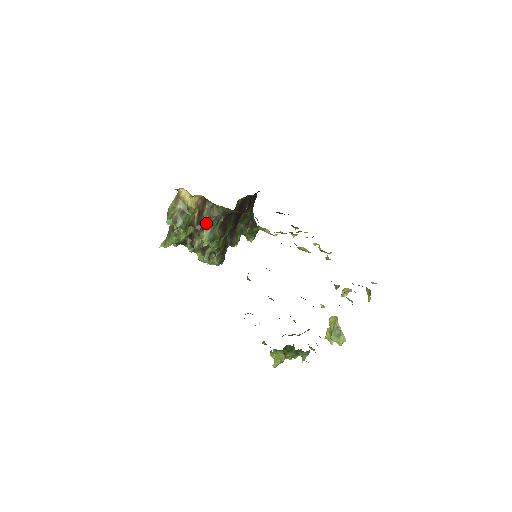
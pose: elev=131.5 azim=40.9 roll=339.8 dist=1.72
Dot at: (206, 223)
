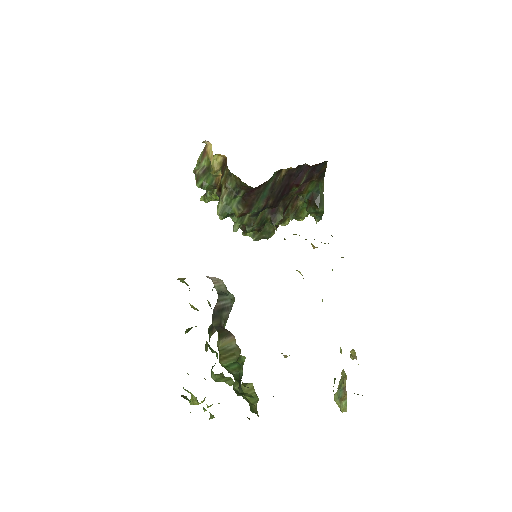
Dot at: (222, 193)
